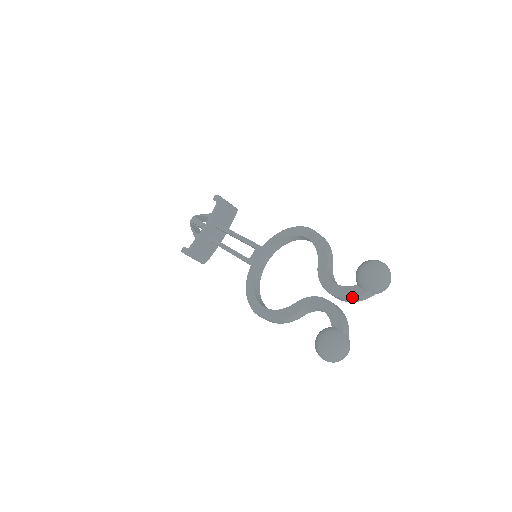
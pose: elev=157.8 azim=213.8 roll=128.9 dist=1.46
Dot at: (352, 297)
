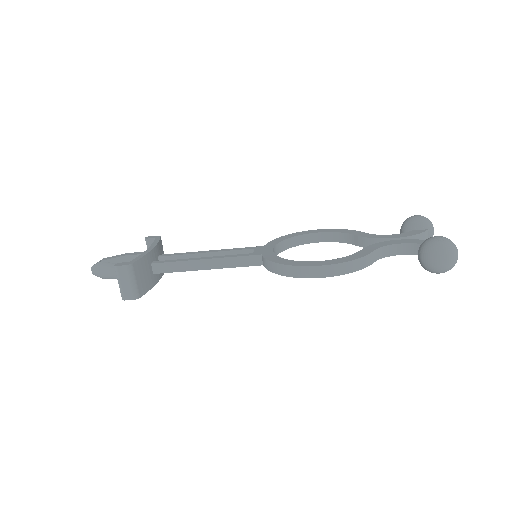
Dot at: (419, 233)
